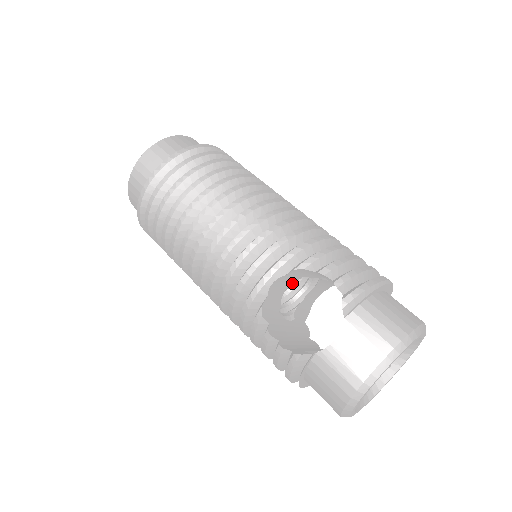
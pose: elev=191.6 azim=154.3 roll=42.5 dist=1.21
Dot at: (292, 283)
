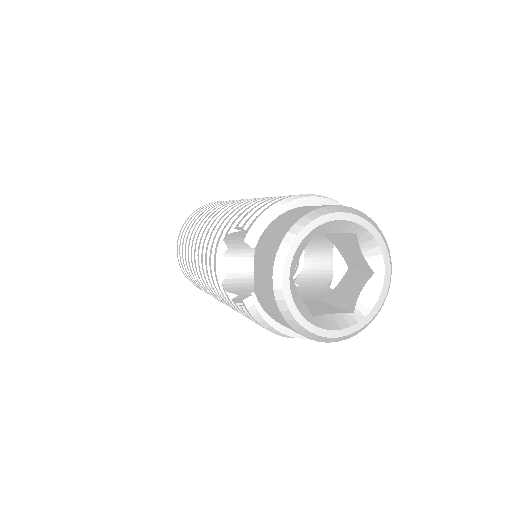
Dot at: occluded
